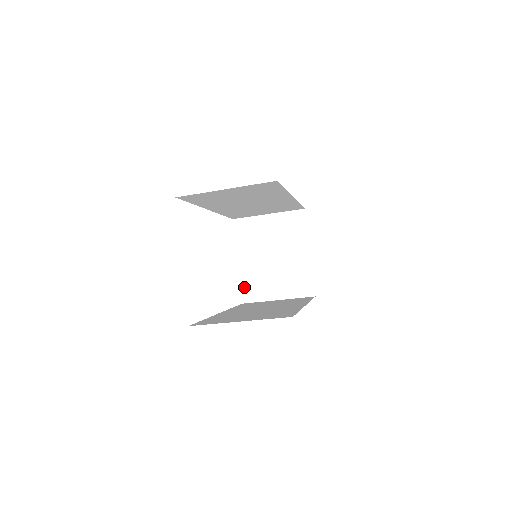
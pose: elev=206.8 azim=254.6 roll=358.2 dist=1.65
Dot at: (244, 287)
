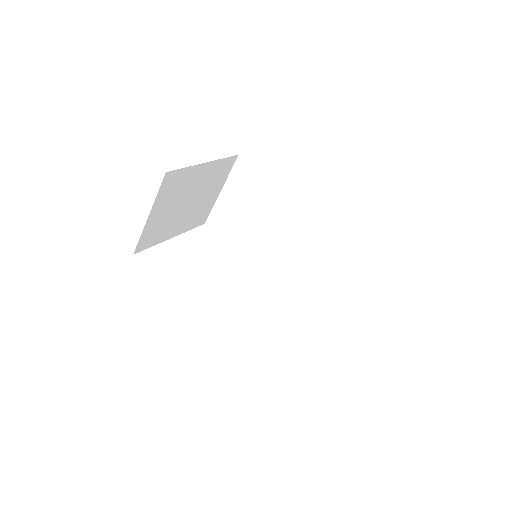
Dot at: occluded
